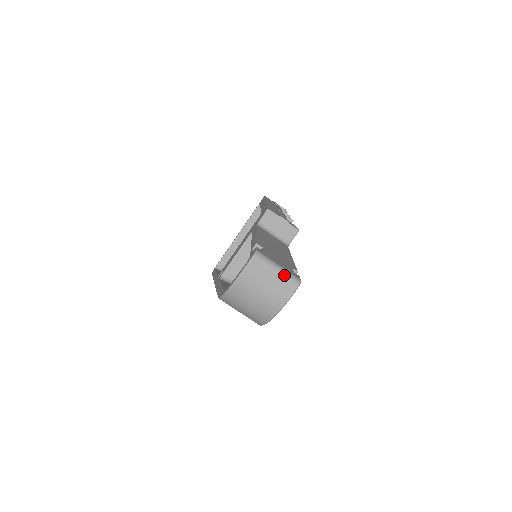
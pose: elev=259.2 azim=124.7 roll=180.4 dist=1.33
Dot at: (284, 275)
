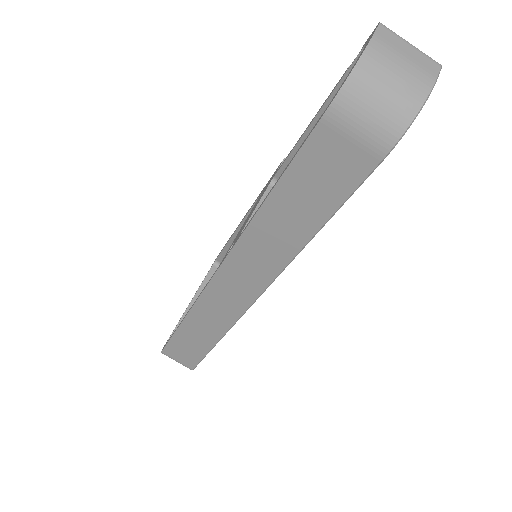
Dot at: (421, 51)
